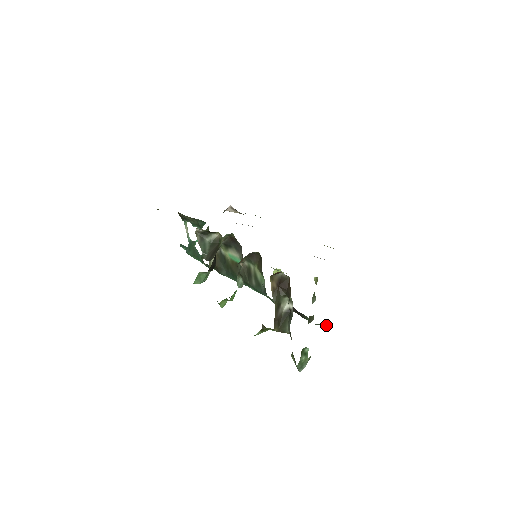
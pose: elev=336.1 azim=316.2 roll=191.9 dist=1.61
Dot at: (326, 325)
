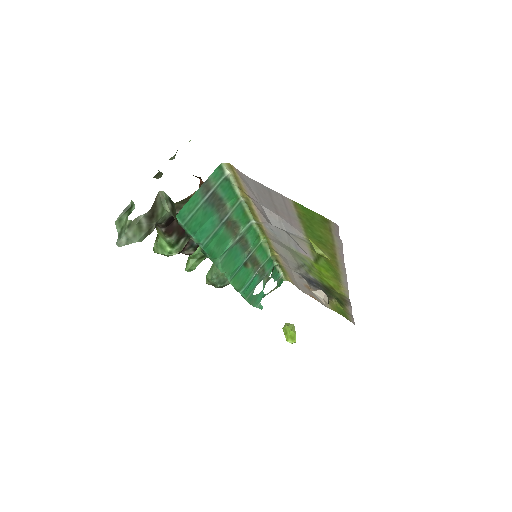
Dot at: occluded
